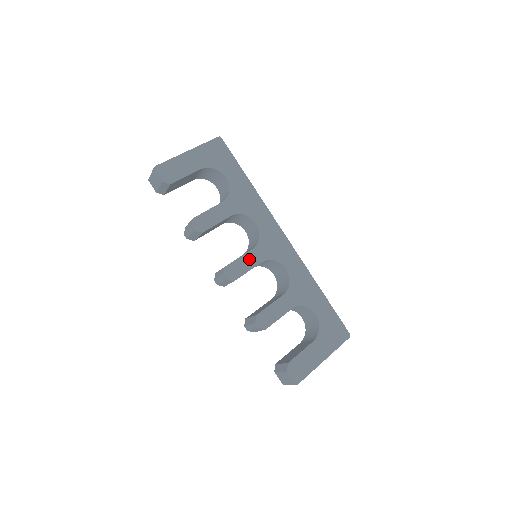
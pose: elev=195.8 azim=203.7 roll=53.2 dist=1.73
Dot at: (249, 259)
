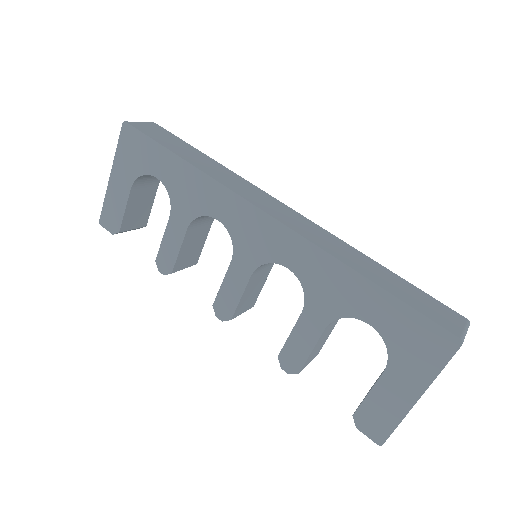
Dot at: (234, 280)
